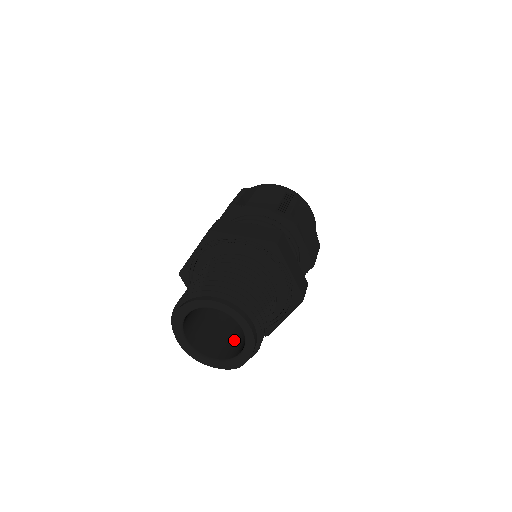
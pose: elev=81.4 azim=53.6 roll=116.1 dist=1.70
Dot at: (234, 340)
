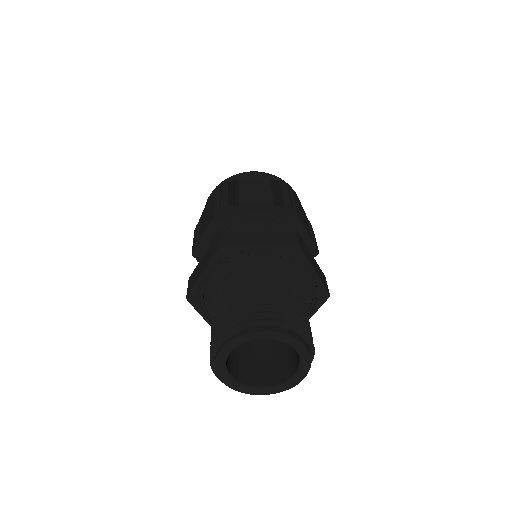
Dot at: (274, 359)
